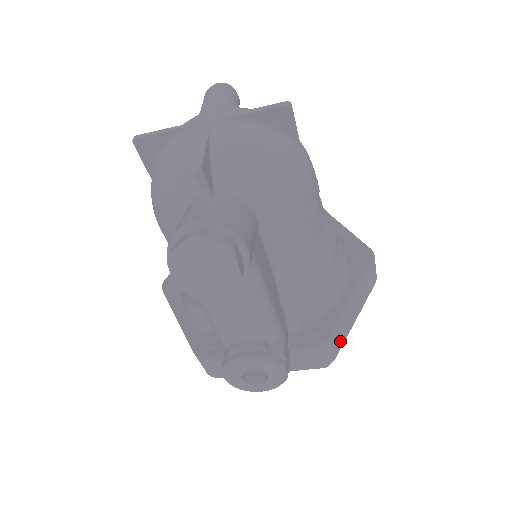
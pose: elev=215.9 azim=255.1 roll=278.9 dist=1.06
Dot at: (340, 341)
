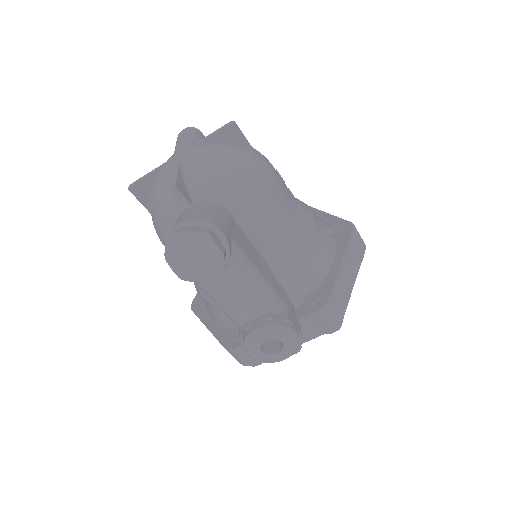
Dot at: (342, 303)
